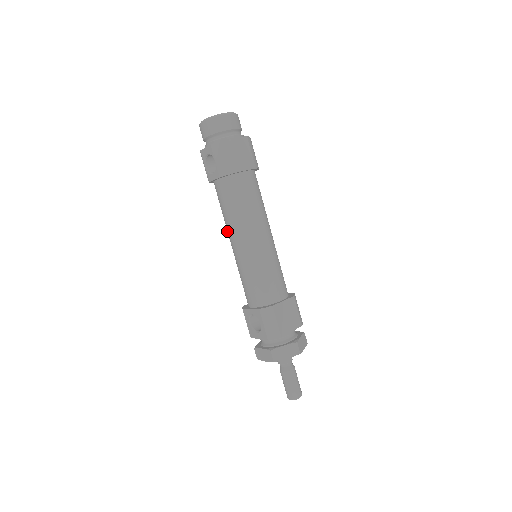
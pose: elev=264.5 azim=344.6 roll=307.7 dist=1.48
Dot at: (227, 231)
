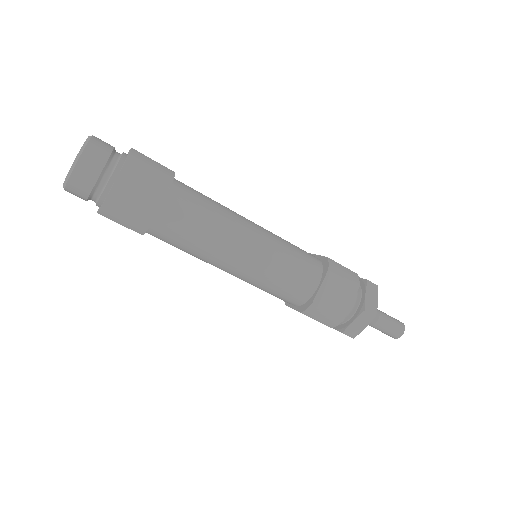
Dot at: occluded
